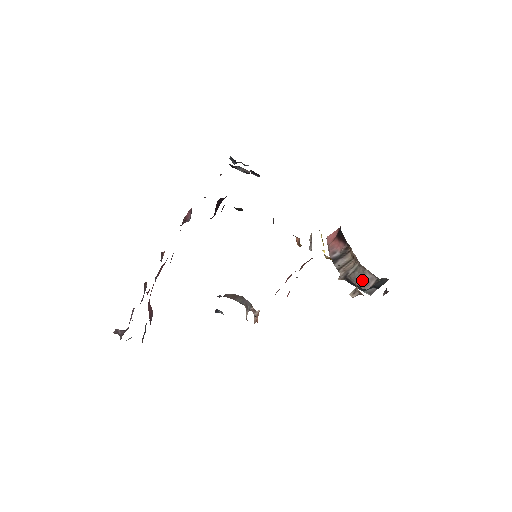
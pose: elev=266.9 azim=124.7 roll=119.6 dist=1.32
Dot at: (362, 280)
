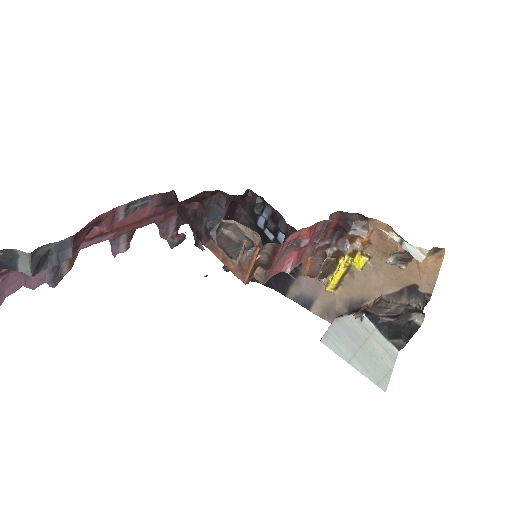
Dot at: (387, 310)
